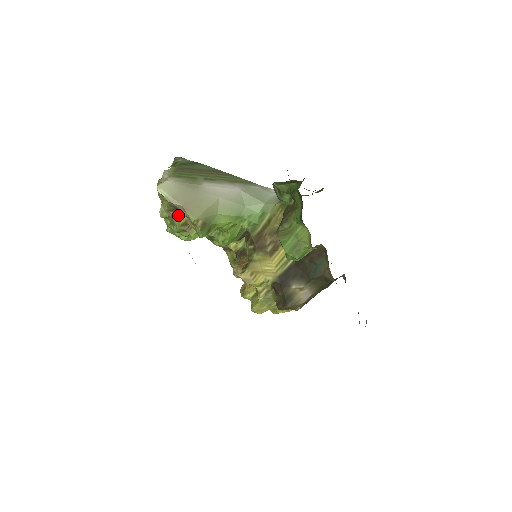
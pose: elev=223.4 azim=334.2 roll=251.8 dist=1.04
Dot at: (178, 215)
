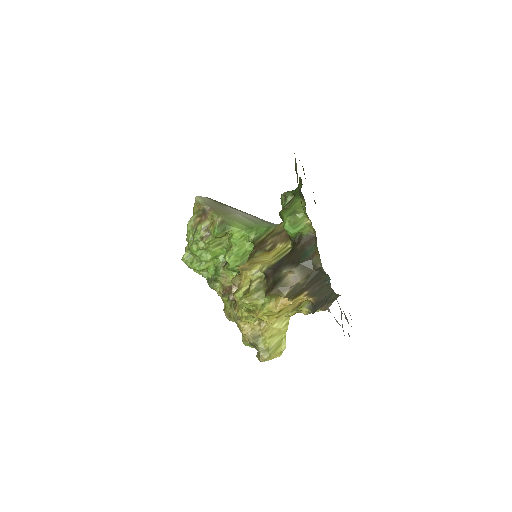
Dot at: (203, 220)
